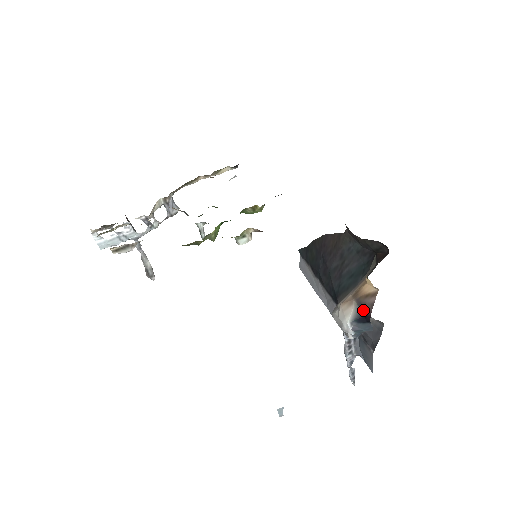
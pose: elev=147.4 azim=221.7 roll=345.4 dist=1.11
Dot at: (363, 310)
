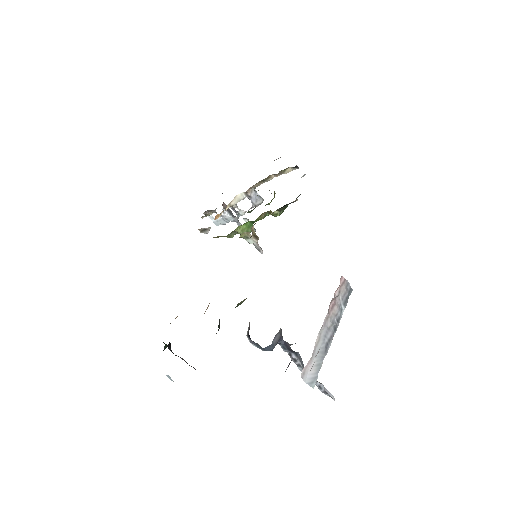
Dot at: (249, 329)
